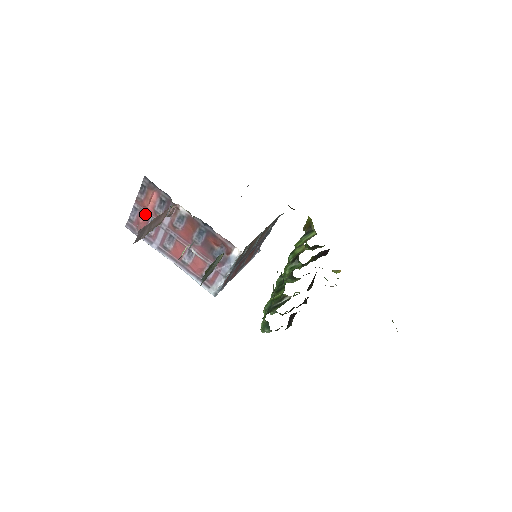
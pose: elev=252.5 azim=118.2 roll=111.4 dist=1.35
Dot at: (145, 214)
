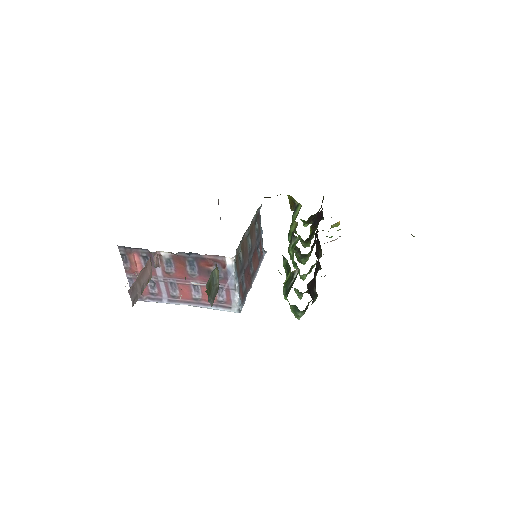
Dot at: occluded
